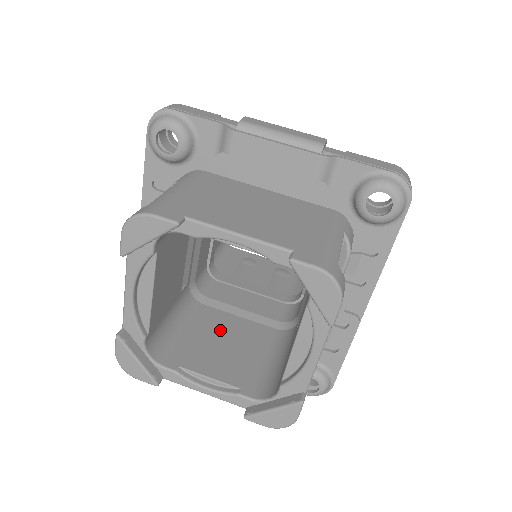
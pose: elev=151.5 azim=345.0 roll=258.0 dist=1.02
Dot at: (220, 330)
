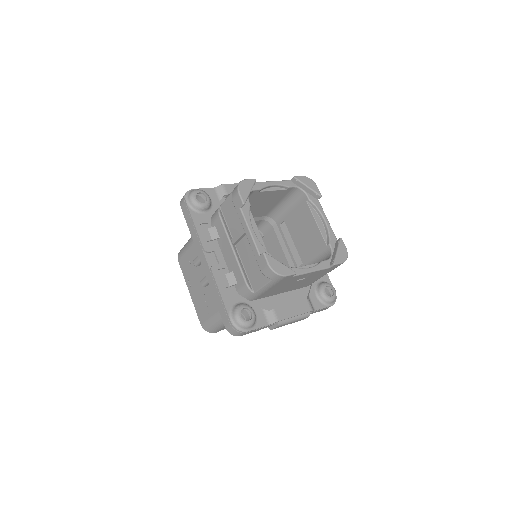
Dot at: occluded
